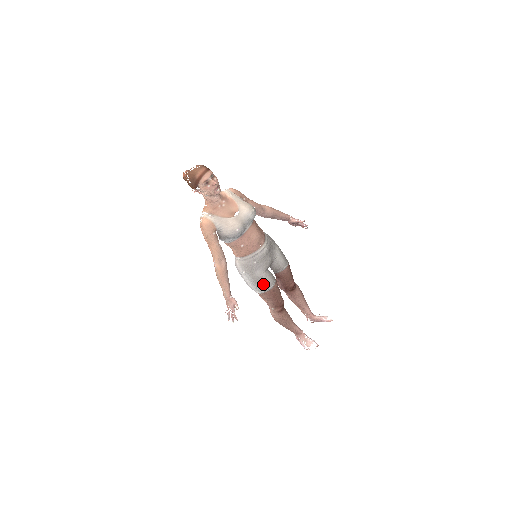
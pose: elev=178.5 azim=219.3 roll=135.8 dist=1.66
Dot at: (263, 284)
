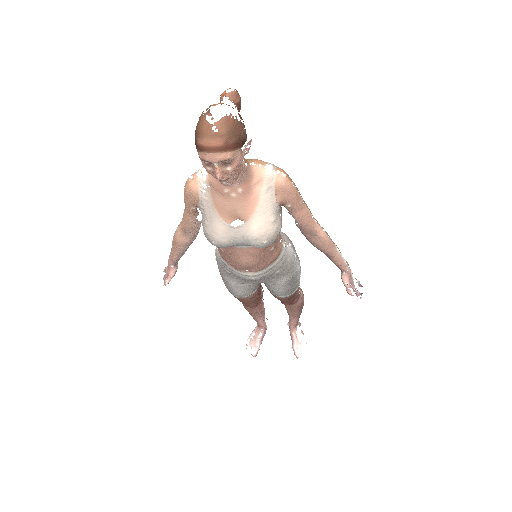
Dot at: (228, 287)
